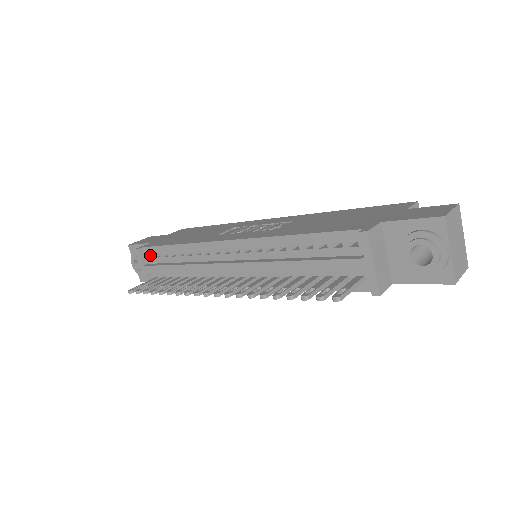
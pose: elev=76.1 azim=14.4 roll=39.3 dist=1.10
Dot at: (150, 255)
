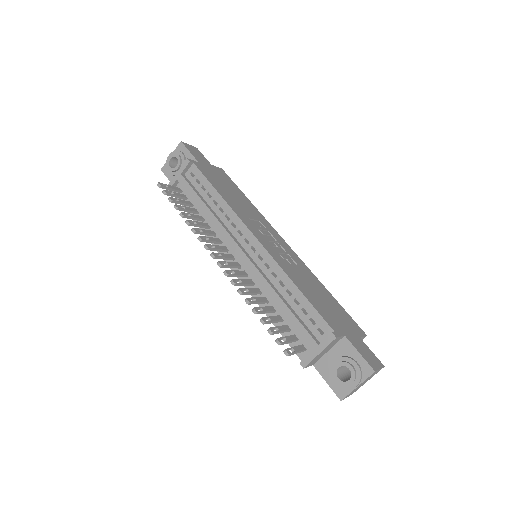
Dot at: (192, 172)
